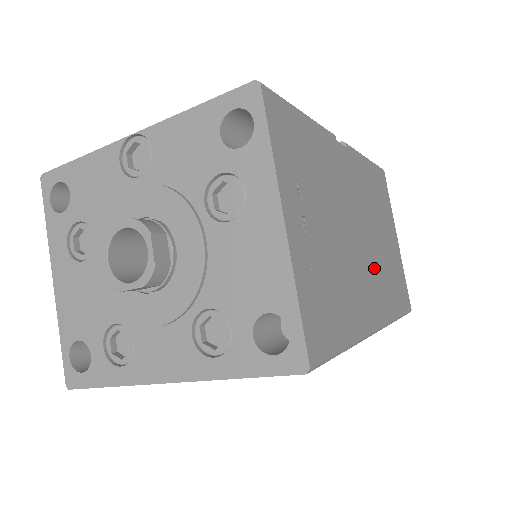
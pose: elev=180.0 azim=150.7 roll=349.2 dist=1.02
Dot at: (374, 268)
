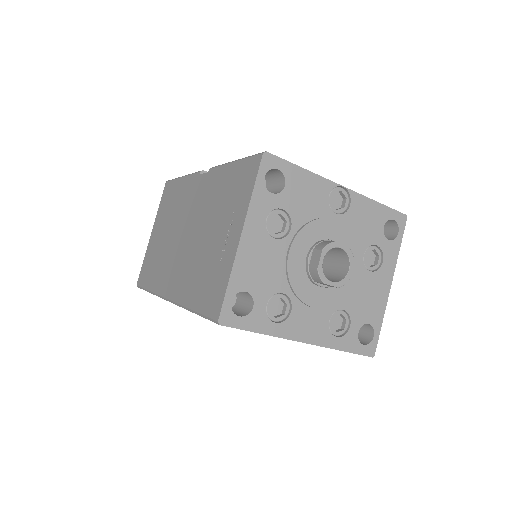
Dot at: occluded
